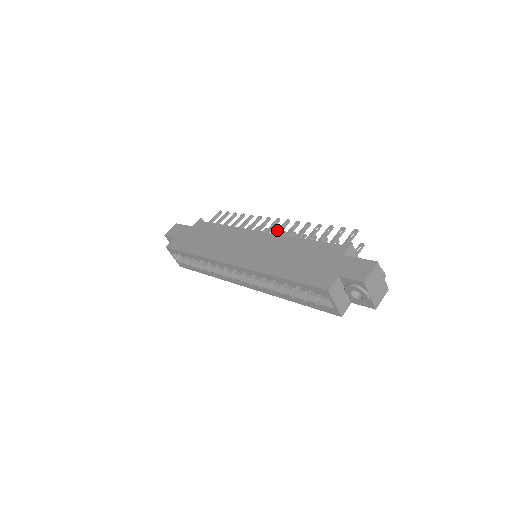
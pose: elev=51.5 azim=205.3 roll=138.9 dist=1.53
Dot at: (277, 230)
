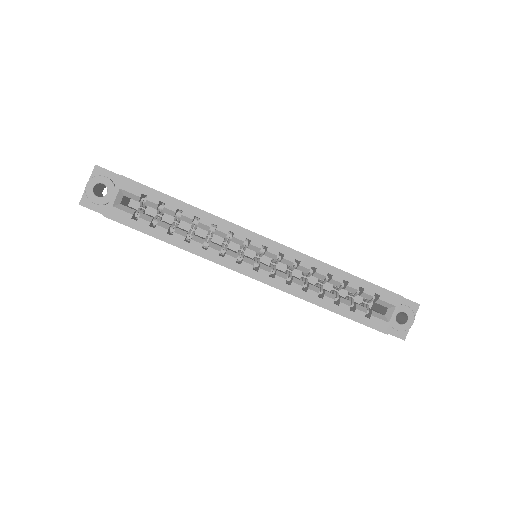
Dot at: occluded
